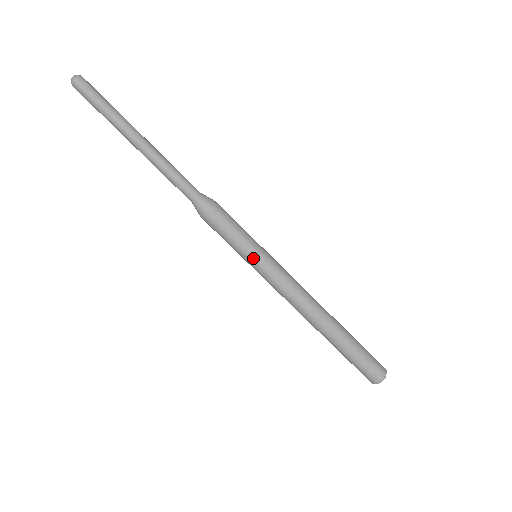
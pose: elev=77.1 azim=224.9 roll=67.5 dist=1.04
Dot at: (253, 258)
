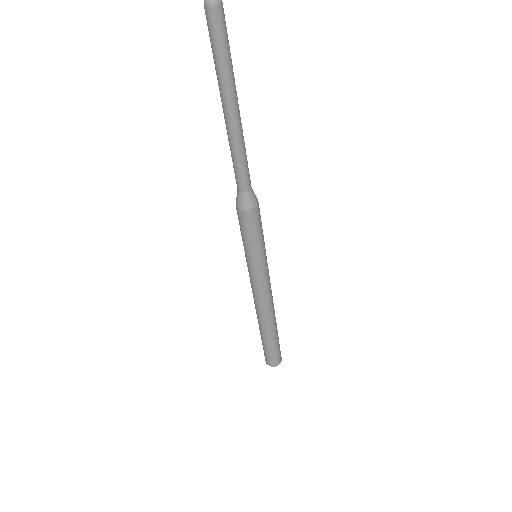
Dot at: (259, 261)
